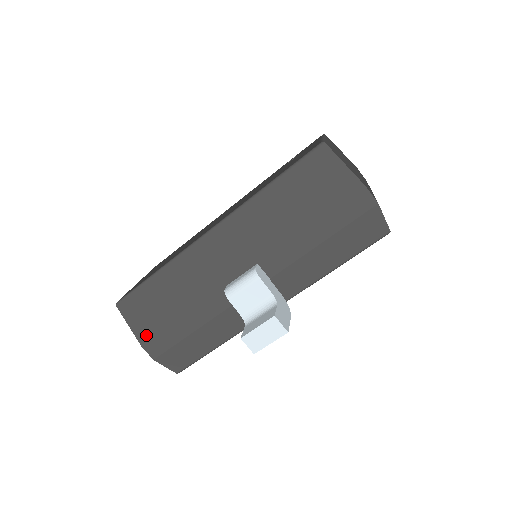
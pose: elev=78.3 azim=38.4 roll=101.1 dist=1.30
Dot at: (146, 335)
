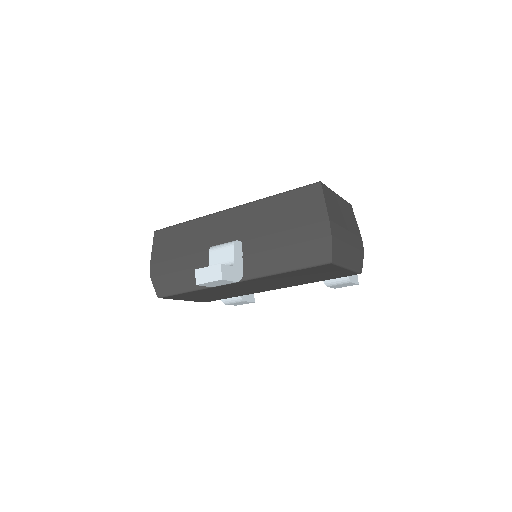
Dot at: (157, 259)
